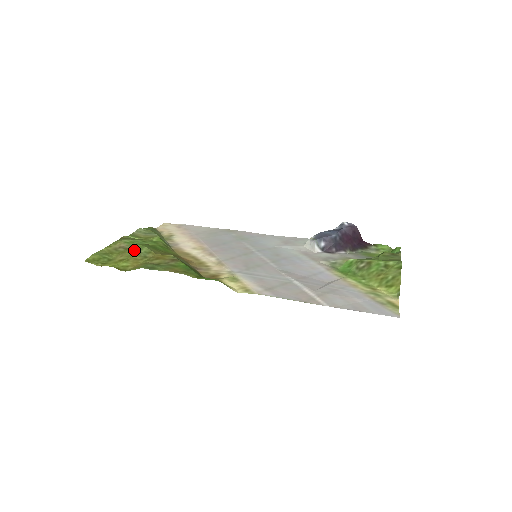
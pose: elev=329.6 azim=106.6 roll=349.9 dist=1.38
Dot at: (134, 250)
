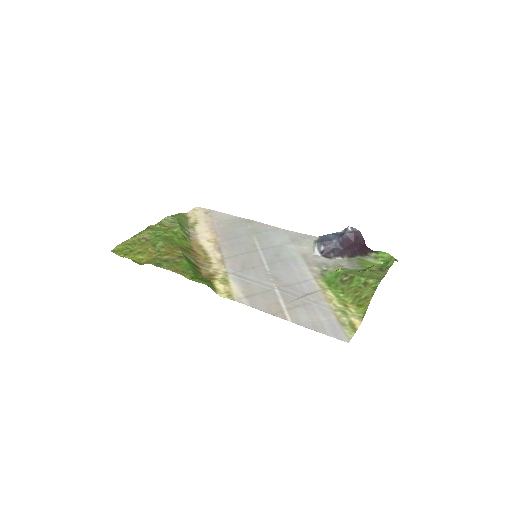
Dot at: (152, 243)
